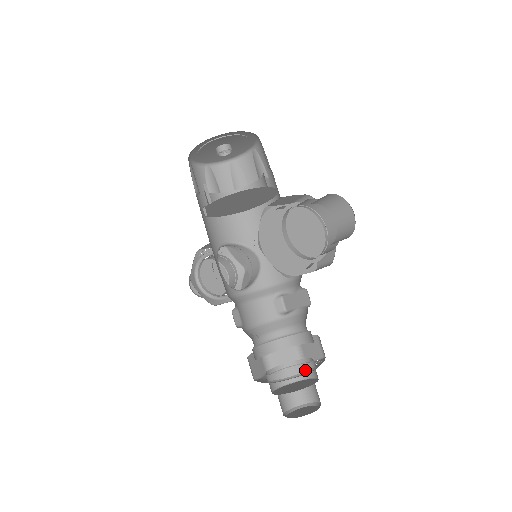
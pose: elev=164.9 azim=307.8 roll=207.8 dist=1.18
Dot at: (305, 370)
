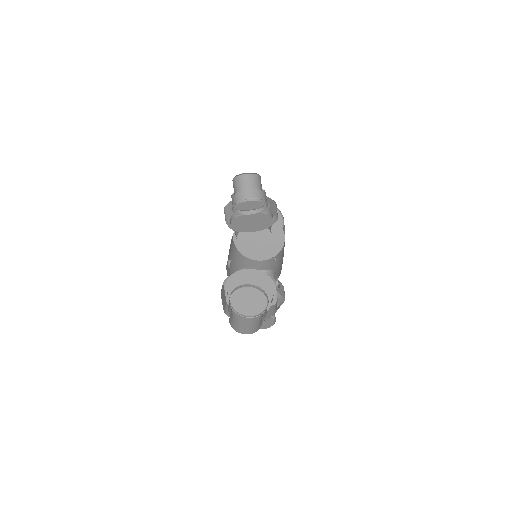
Dot at: (245, 286)
